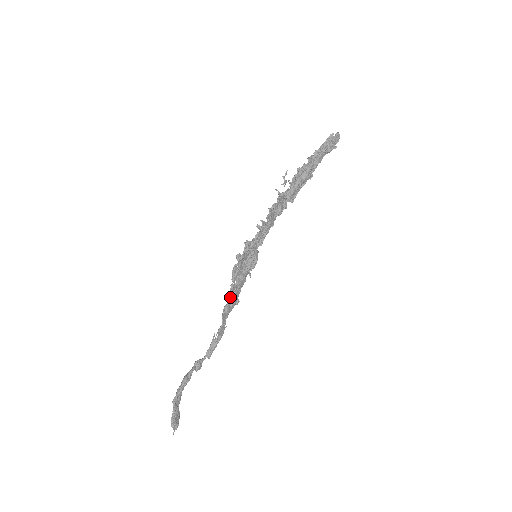
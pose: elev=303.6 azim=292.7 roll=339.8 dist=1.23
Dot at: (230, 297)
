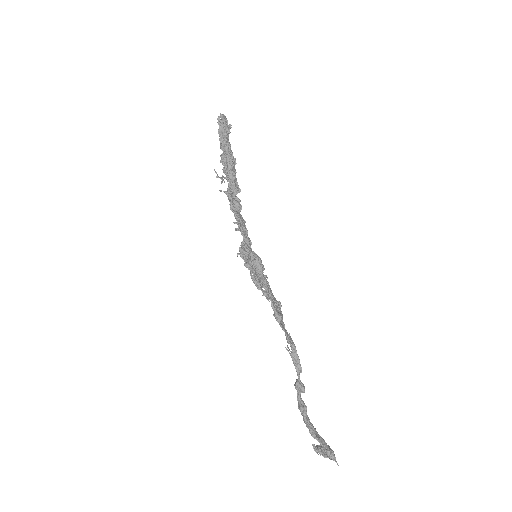
Dot at: (272, 303)
